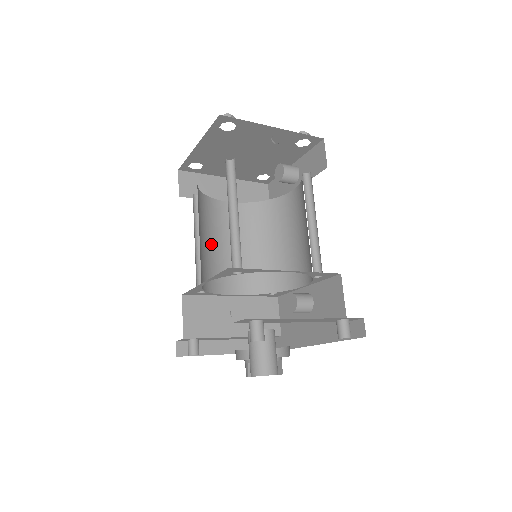
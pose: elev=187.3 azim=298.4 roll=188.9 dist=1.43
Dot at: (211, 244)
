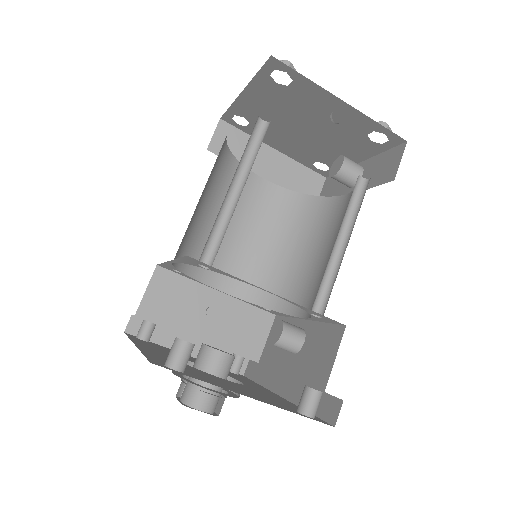
Dot at: occluded
